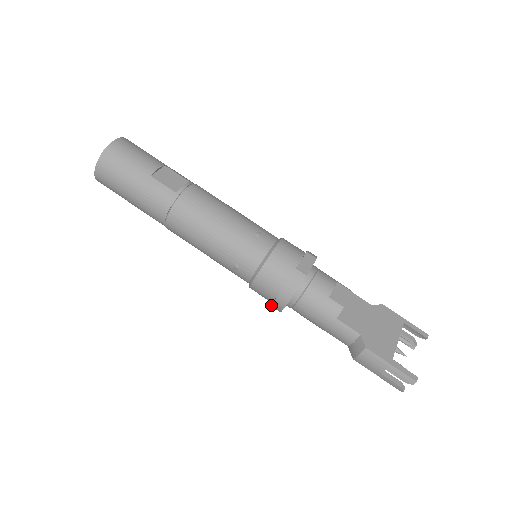
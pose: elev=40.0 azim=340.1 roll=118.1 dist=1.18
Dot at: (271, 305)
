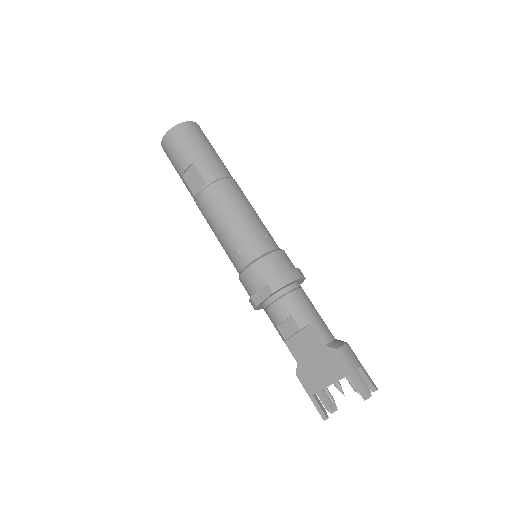
Dot at: occluded
